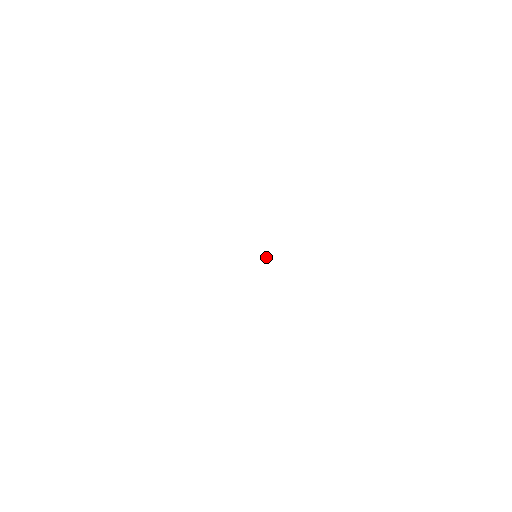
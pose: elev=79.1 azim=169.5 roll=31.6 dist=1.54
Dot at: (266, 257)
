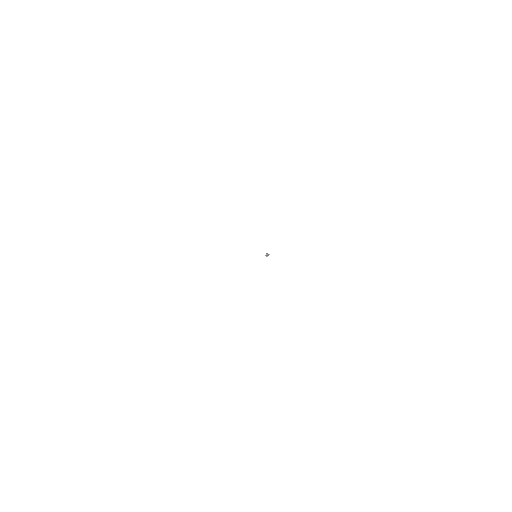
Dot at: (268, 255)
